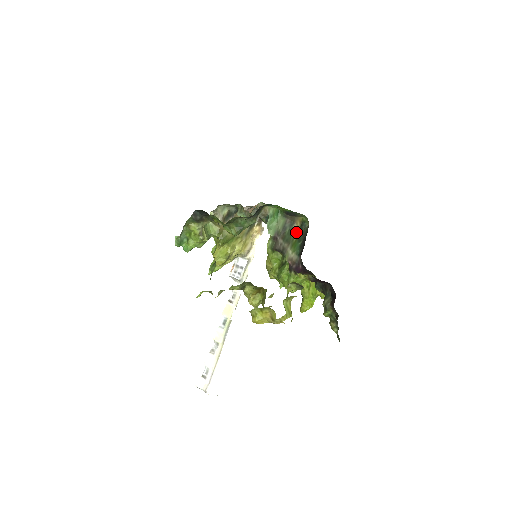
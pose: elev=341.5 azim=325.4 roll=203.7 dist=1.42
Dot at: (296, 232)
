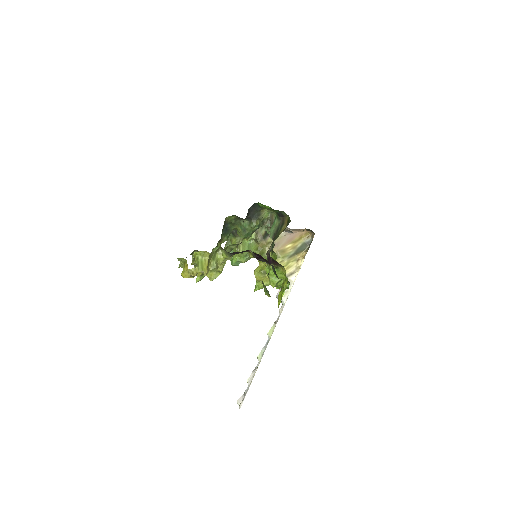
Dot at: (282, 230)
